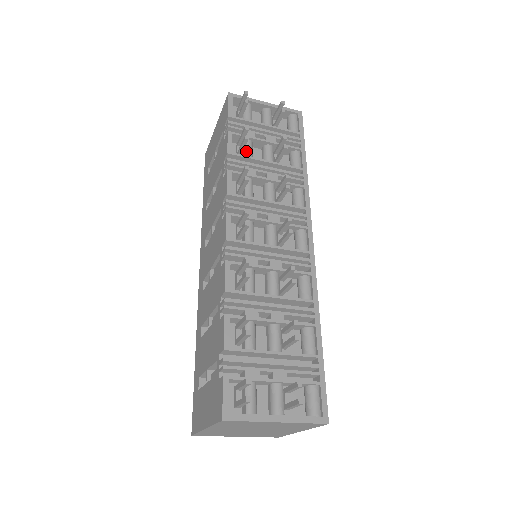
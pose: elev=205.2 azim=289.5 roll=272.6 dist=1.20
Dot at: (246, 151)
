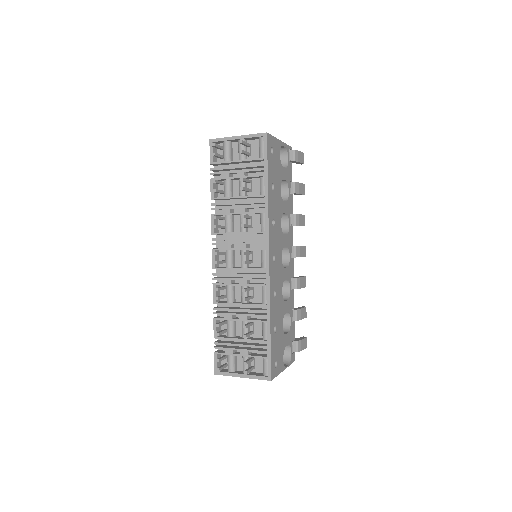
Dot at: (225, 191)
